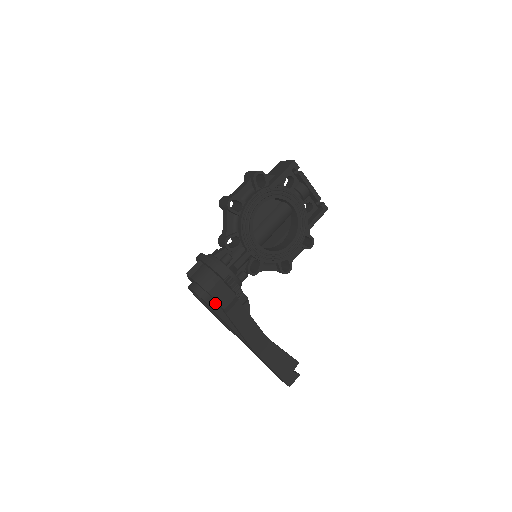
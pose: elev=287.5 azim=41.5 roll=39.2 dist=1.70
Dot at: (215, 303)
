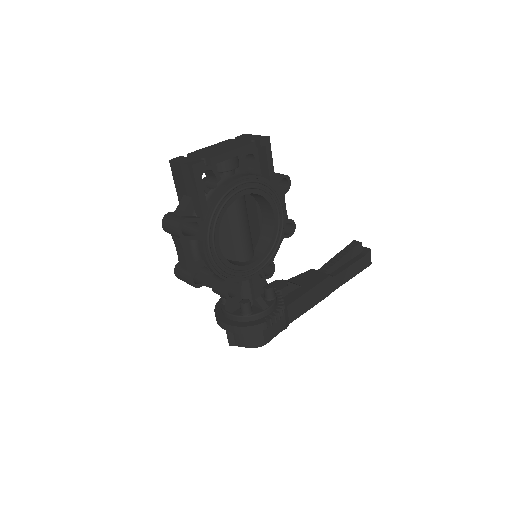
Dot at: occluded
